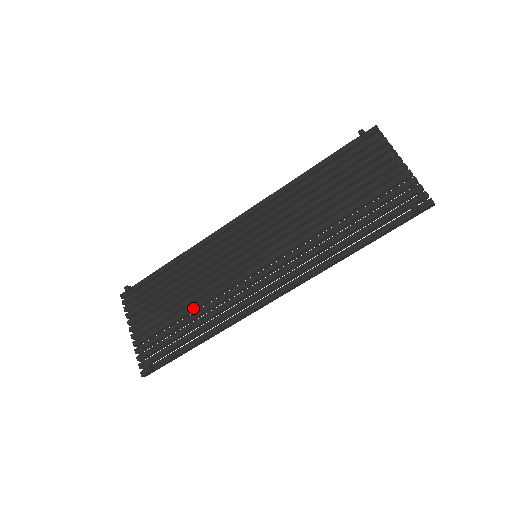
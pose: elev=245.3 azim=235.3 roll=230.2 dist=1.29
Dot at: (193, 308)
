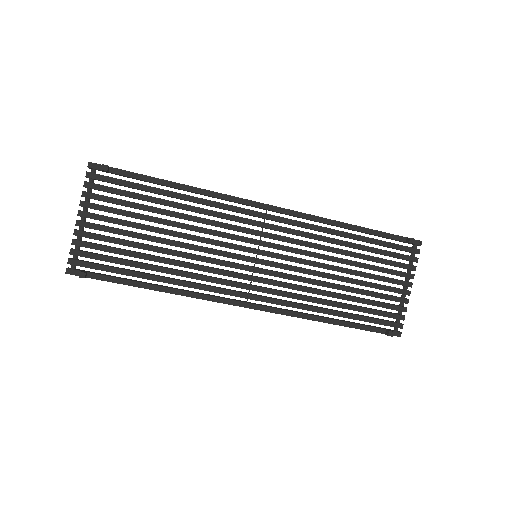
Dot at: (166, 253)
